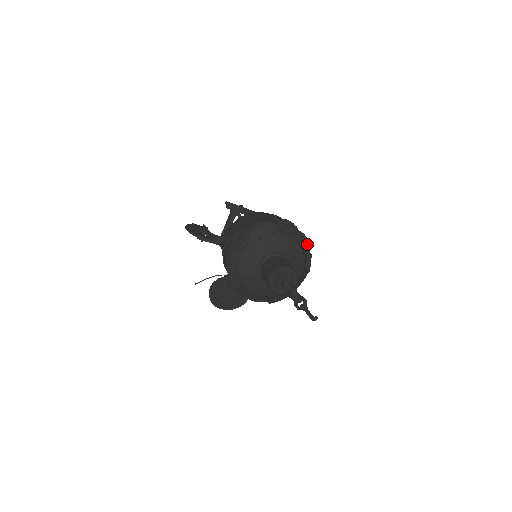
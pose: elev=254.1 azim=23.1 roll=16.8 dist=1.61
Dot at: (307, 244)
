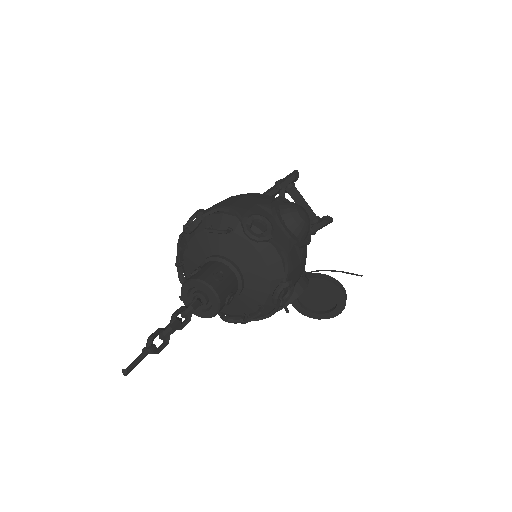
Dot at: (231, 213)
